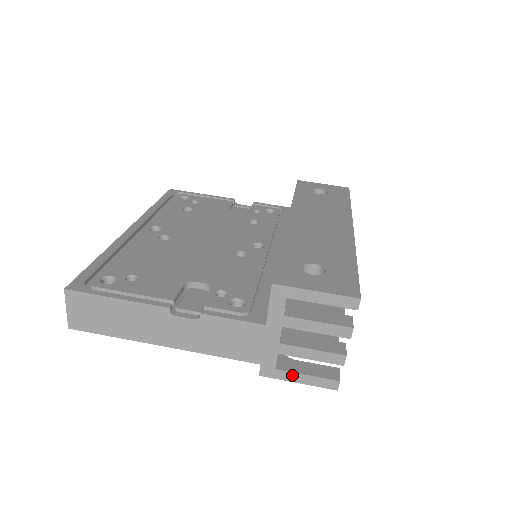
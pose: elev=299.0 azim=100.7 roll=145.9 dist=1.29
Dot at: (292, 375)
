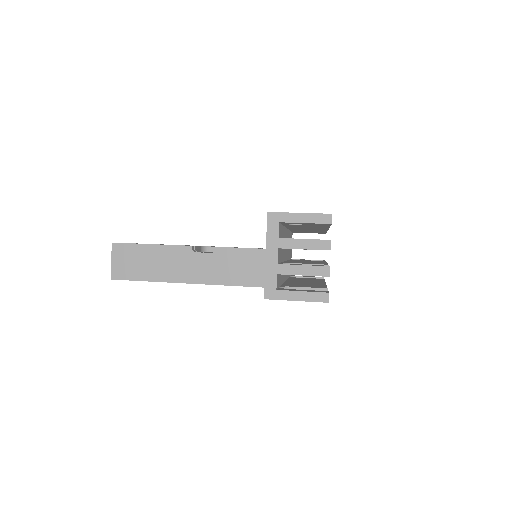
Dot at: (290, 294)
